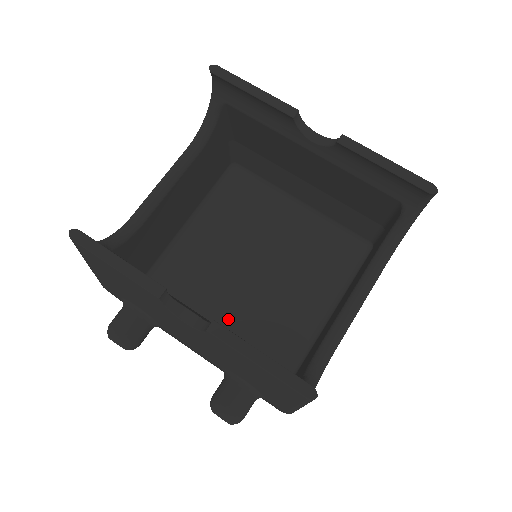
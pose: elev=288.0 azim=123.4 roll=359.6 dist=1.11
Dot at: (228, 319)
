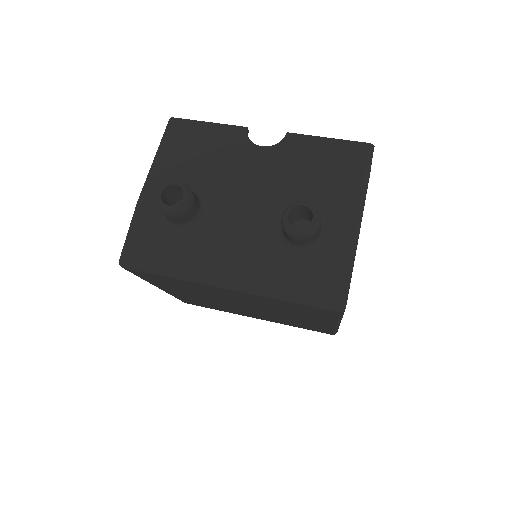
Dot at: occluded
